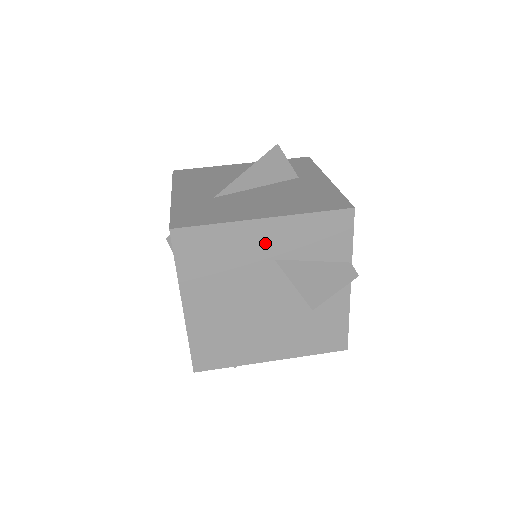
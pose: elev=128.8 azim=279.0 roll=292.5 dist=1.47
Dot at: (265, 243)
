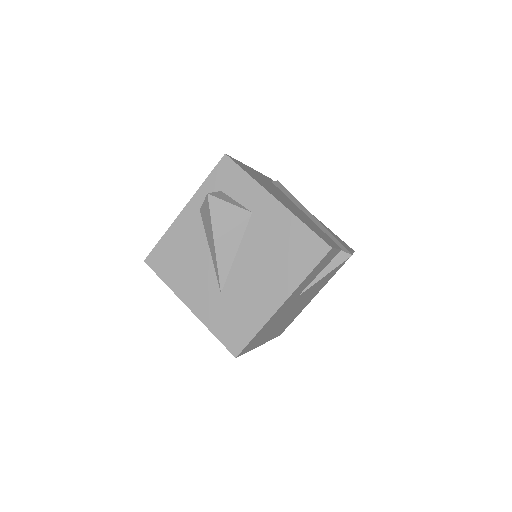
Dot at: (288, 303)
